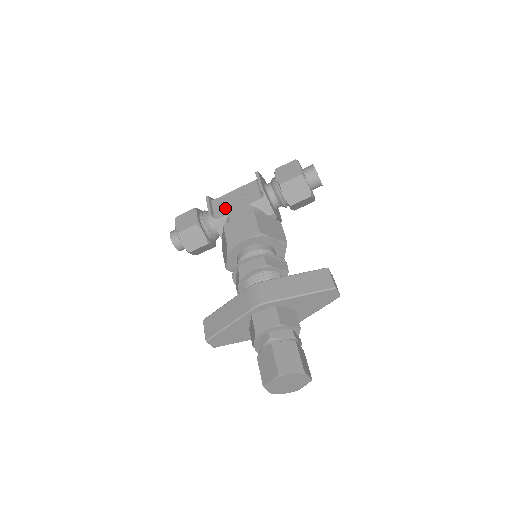
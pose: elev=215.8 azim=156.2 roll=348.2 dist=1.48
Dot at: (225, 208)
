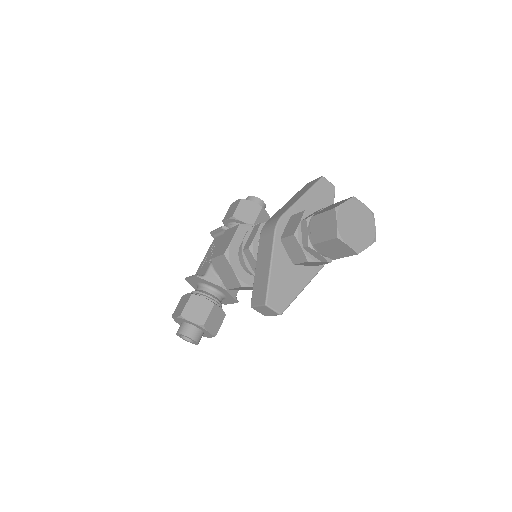
Dot at: (205, 266)
